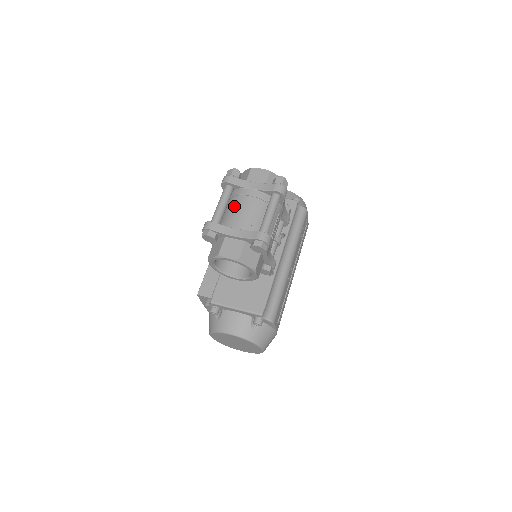
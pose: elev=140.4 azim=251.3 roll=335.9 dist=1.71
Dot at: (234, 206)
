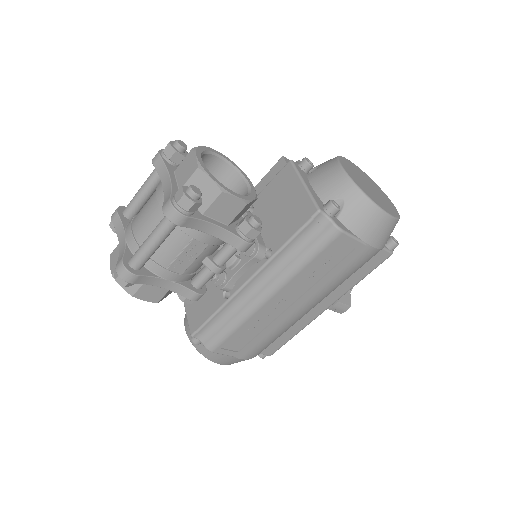
Dot at: occluded
